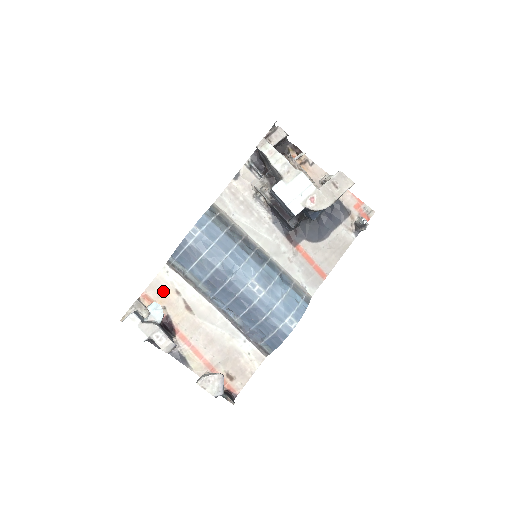
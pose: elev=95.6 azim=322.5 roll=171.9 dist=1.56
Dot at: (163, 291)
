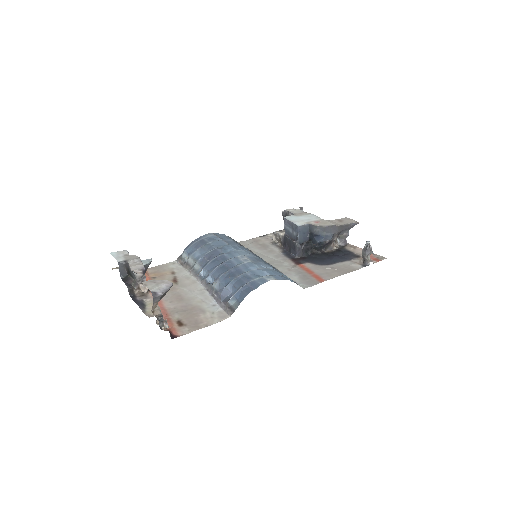
Dot at: (161, 271)
